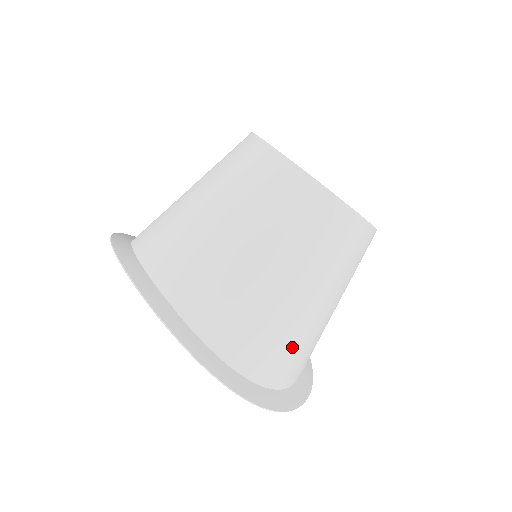
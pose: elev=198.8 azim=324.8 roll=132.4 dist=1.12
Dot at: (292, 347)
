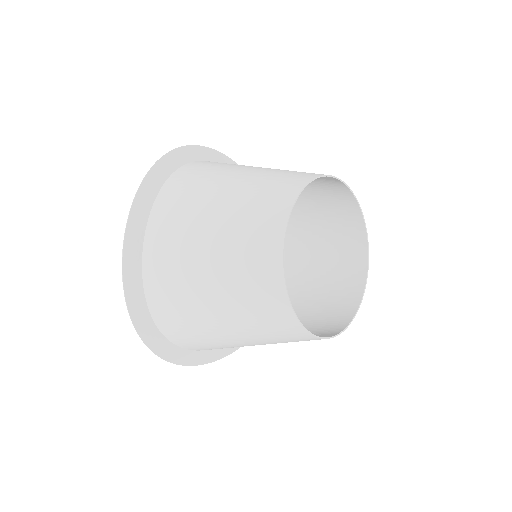
Dot at: (214, 346)
